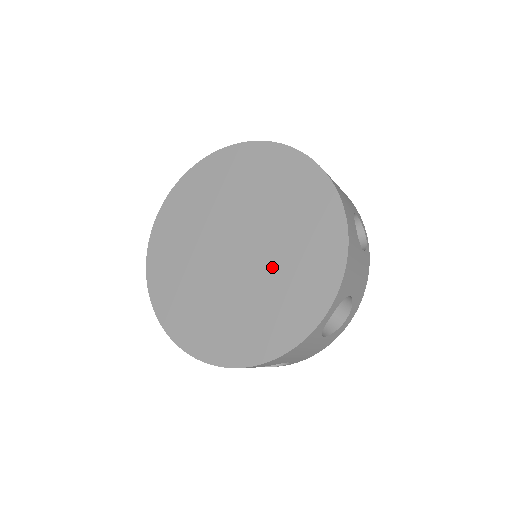
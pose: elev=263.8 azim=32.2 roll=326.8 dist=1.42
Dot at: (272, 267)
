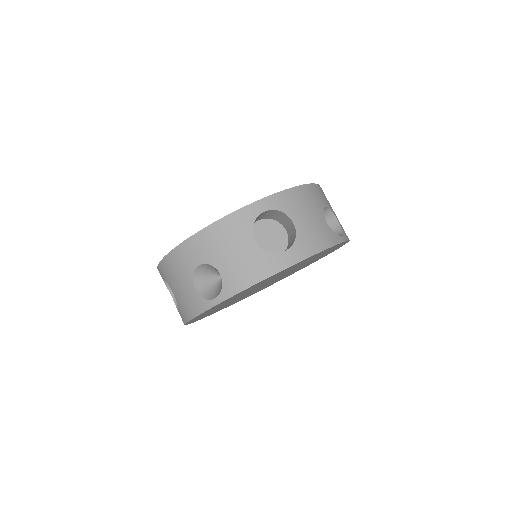
Dot at: occluded
